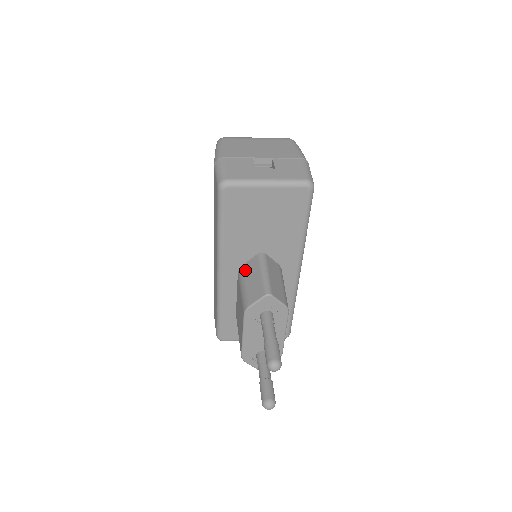
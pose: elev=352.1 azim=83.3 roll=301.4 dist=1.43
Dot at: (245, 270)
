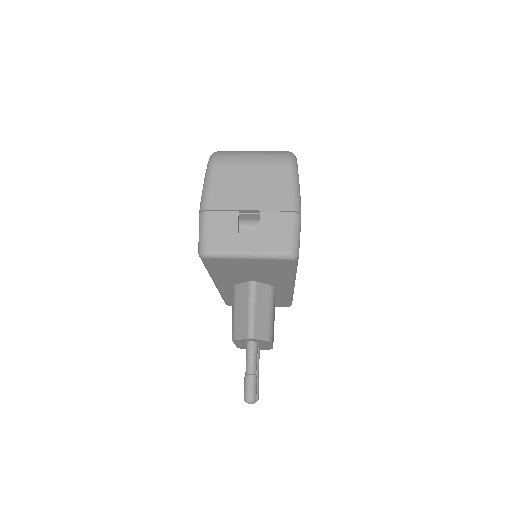
Dot at: (237, 293)
